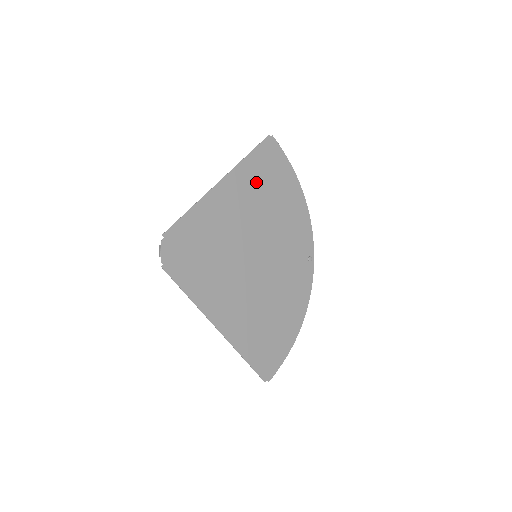
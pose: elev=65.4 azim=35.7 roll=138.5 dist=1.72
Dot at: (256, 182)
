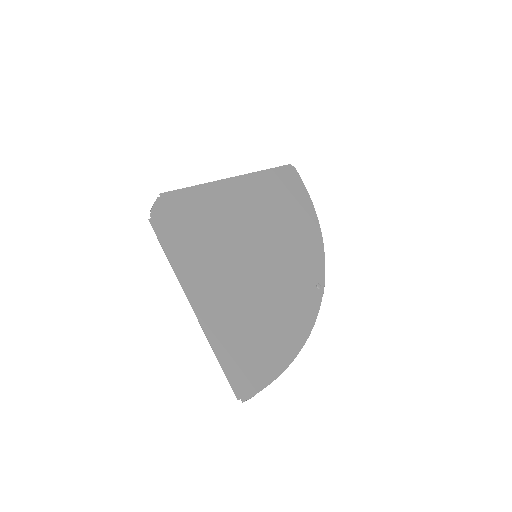
Dot at: (270, 194)
